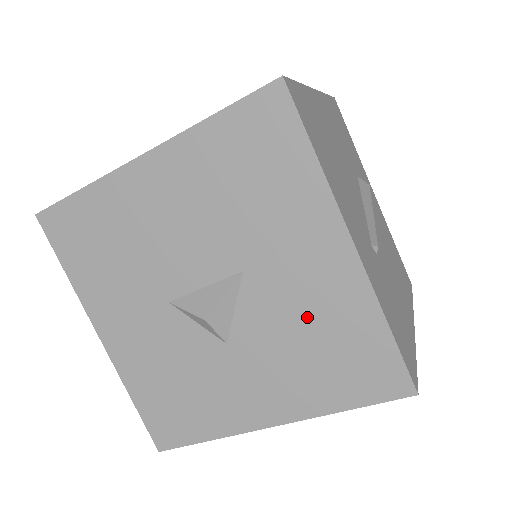
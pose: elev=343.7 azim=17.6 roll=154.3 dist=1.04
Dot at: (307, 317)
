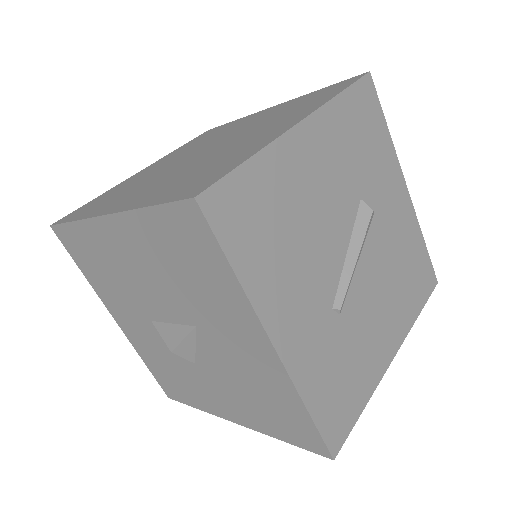
Dot at: (247, 376)
